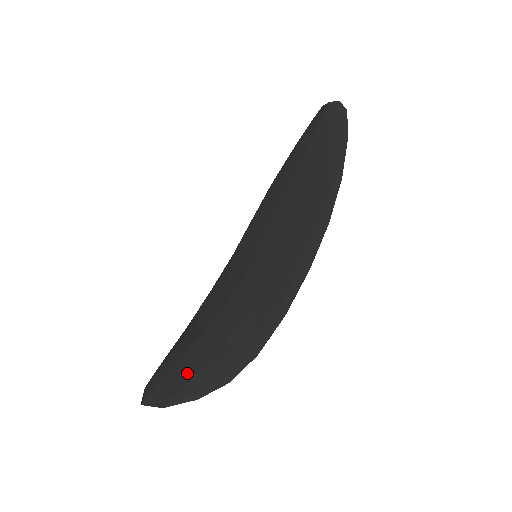
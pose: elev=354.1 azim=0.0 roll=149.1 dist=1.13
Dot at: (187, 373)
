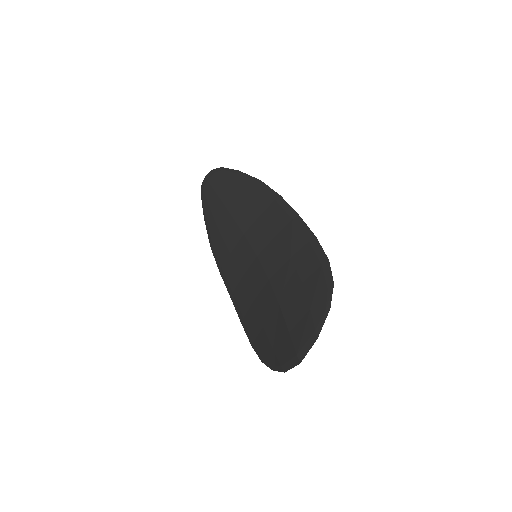
Dot at: (304, 316)
